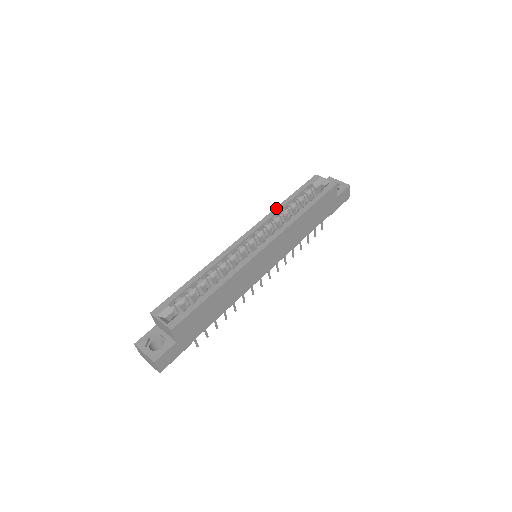
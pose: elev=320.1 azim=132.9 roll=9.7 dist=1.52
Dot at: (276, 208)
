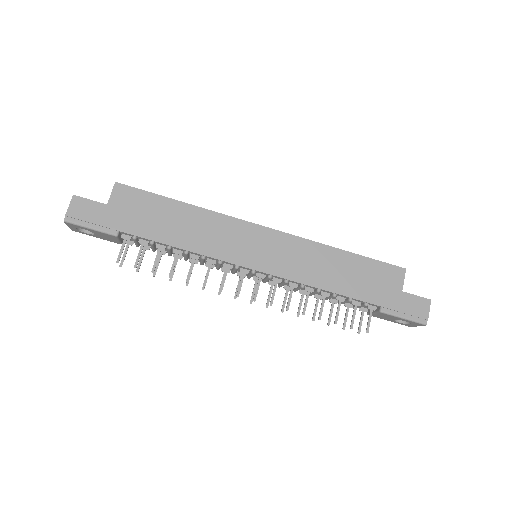
Dot at: occluded
